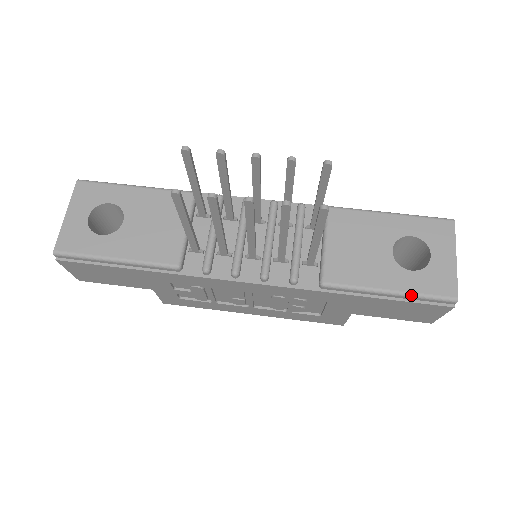
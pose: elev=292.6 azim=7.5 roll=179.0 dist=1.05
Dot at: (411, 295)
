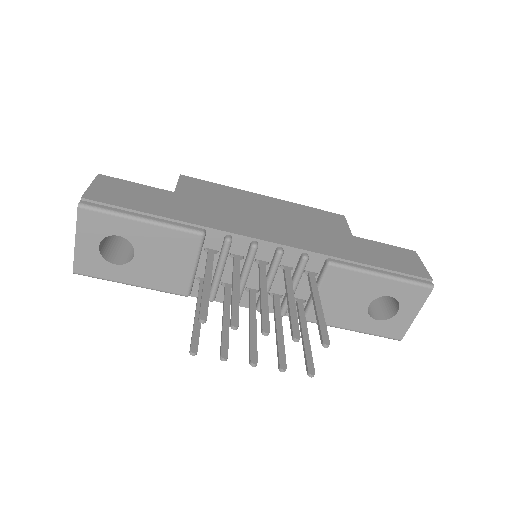
Dot at: occluded
